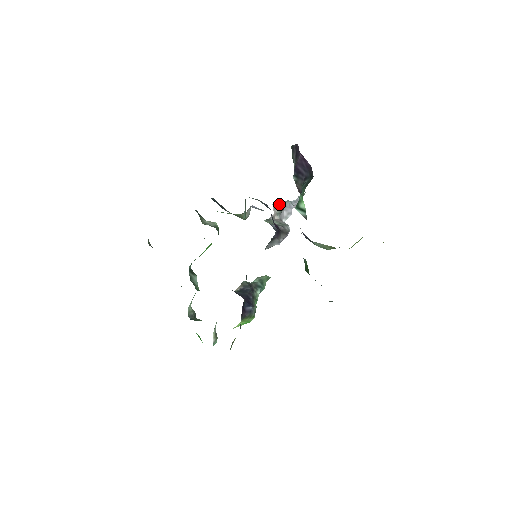
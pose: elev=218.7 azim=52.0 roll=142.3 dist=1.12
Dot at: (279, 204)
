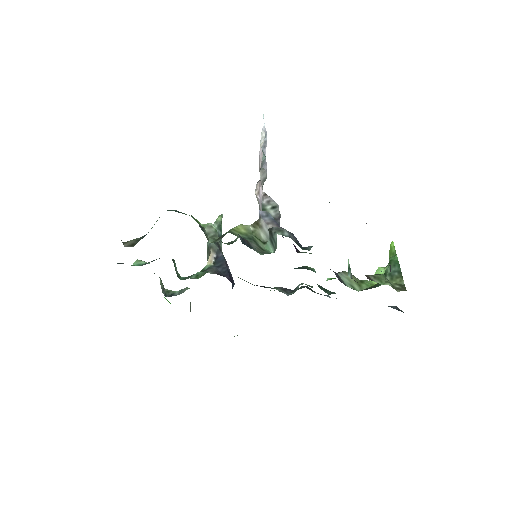
Dot at: (264, 174)
